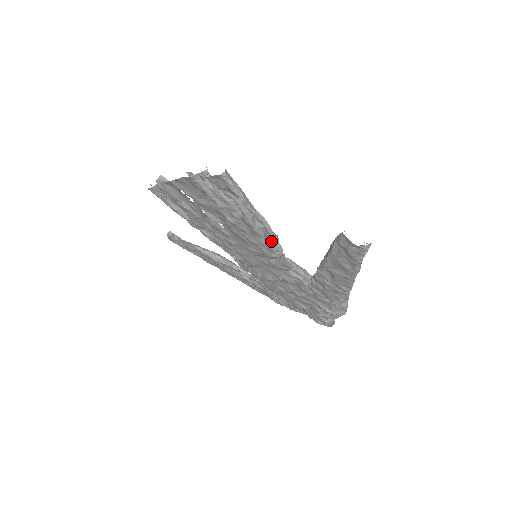
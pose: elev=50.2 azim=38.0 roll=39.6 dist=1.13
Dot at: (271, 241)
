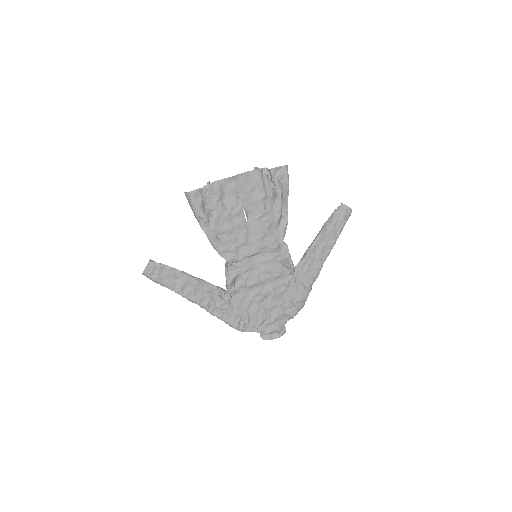
Dot at: (285, 228)
